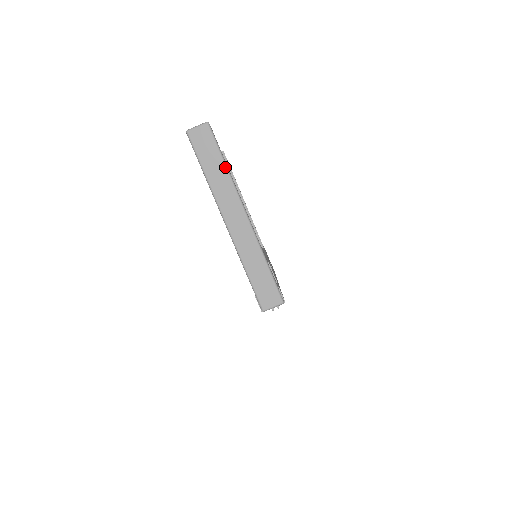
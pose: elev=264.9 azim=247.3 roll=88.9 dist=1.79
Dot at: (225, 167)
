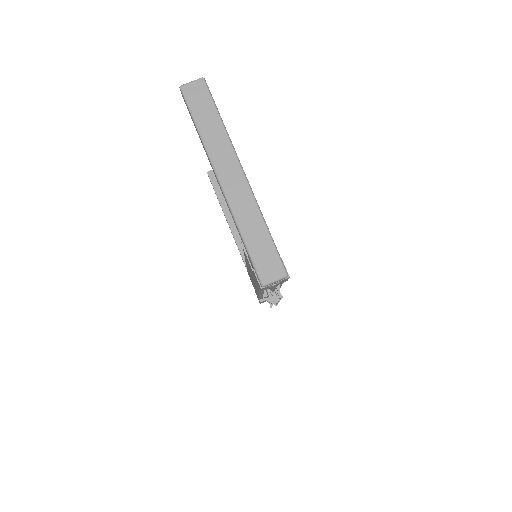
Dot at: (221, 122)
